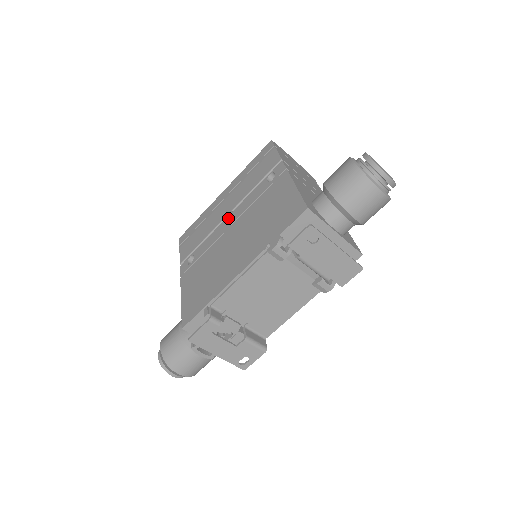
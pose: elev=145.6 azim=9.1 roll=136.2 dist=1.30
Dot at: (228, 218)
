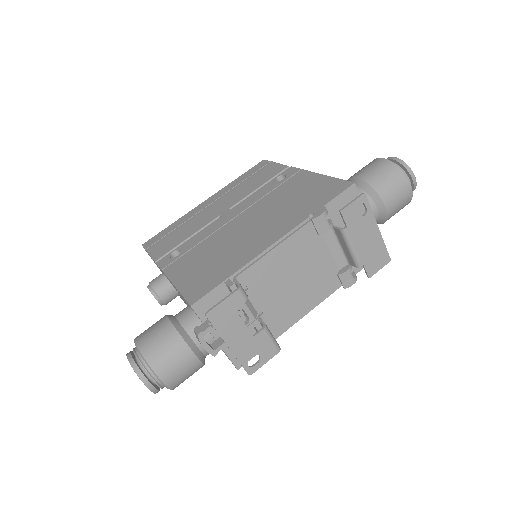
Dot at: (227, 213)
